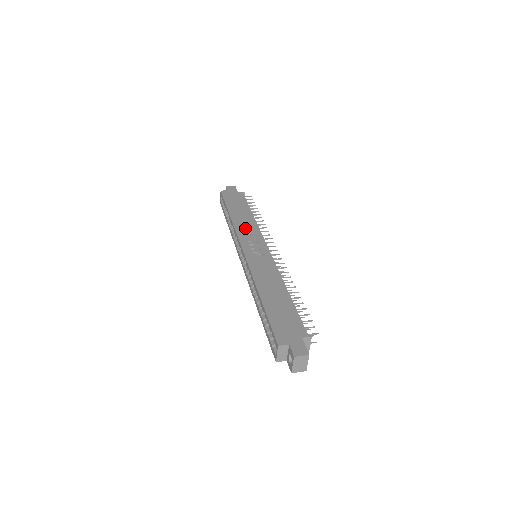
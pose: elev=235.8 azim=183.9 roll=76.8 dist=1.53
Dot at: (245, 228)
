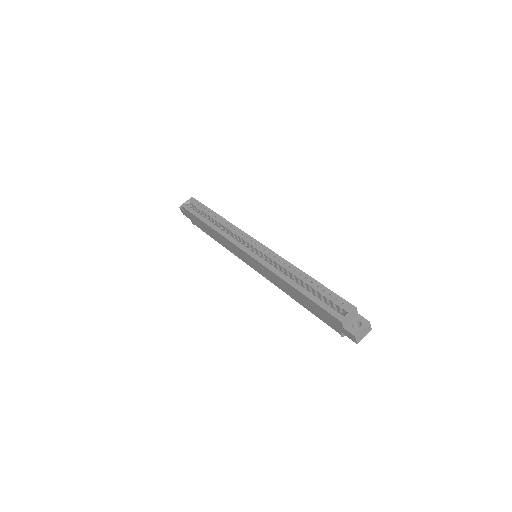
Dot at: occluded
